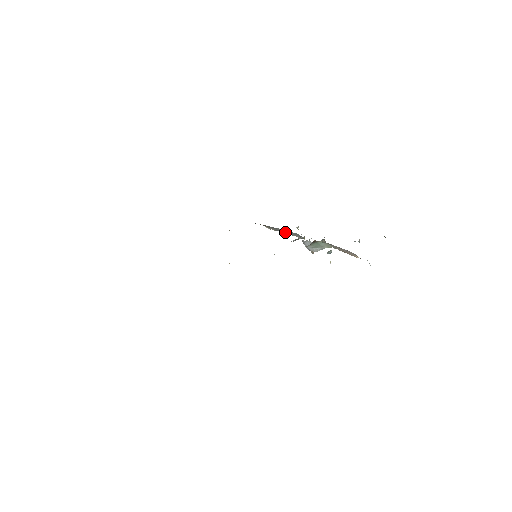
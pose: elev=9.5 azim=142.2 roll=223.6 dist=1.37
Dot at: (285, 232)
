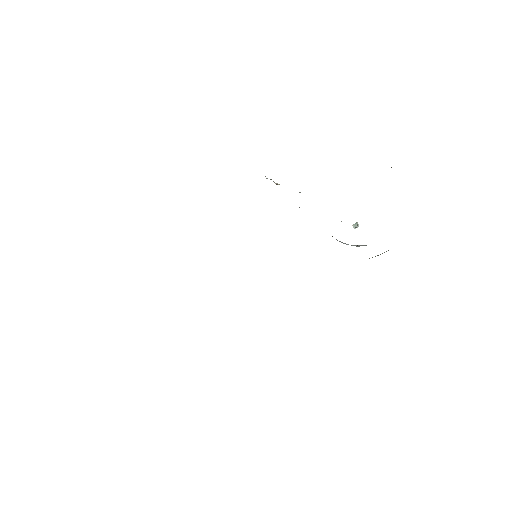
Dot at: occluded
